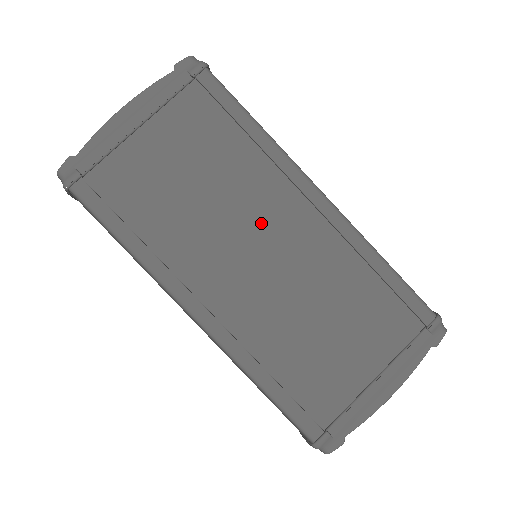
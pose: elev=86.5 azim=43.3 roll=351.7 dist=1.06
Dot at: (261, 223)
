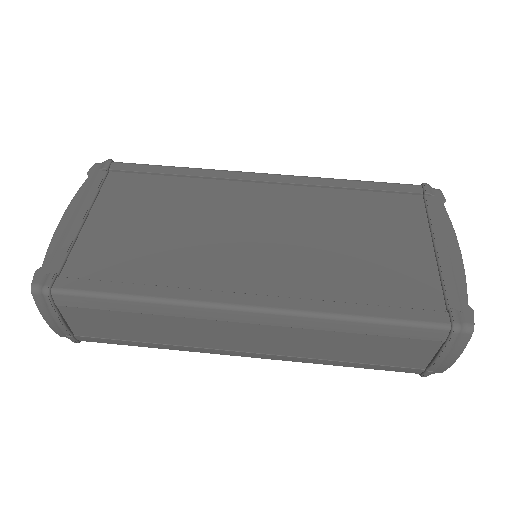
Dot at: (237, 215)
